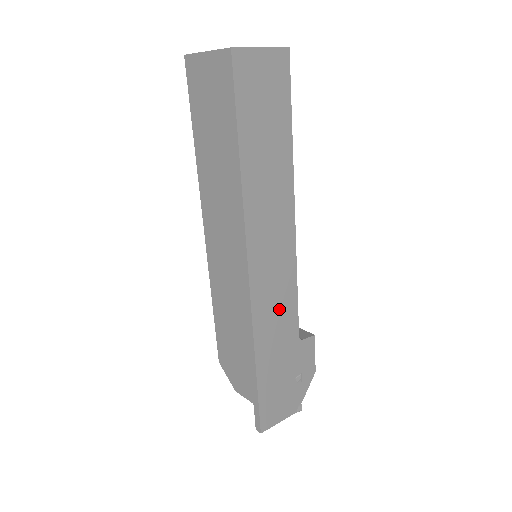
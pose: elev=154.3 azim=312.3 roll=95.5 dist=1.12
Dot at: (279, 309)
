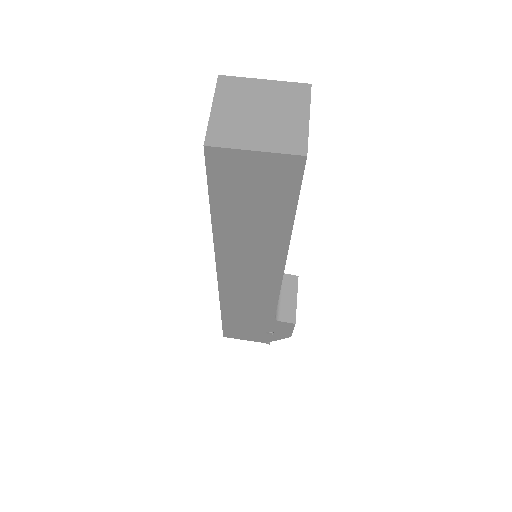
Dot at: (253, 301)
